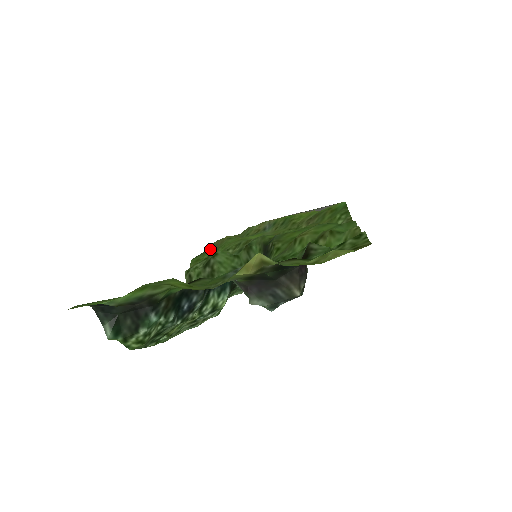
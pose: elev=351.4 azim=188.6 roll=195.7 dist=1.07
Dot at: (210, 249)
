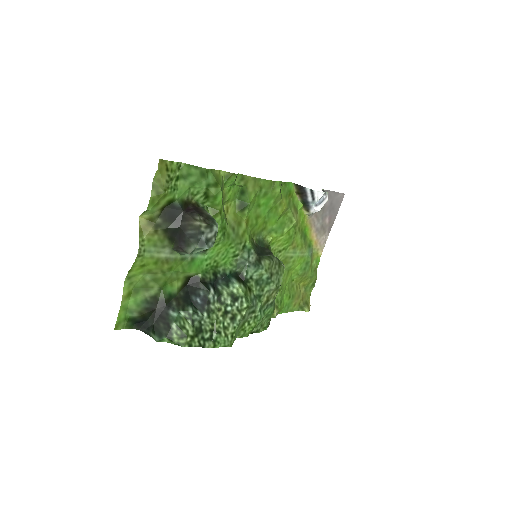
Dot at: (298, 303)
